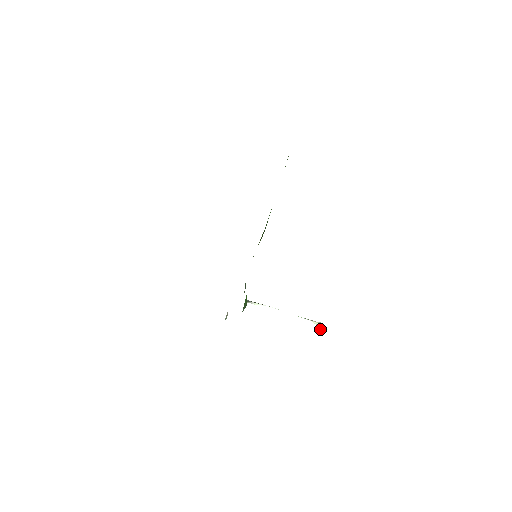
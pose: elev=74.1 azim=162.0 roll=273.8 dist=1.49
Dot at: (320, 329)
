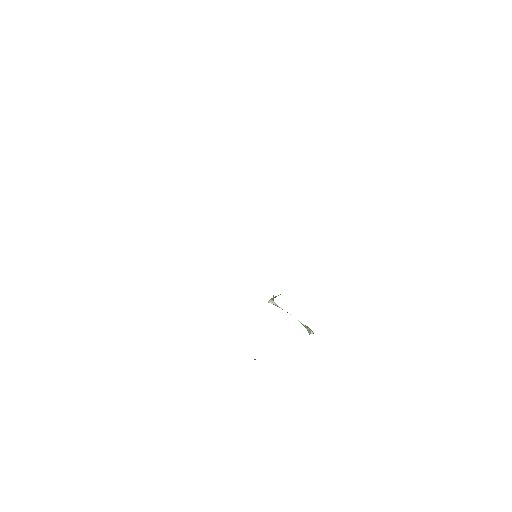
Dot at: (311, 333)
